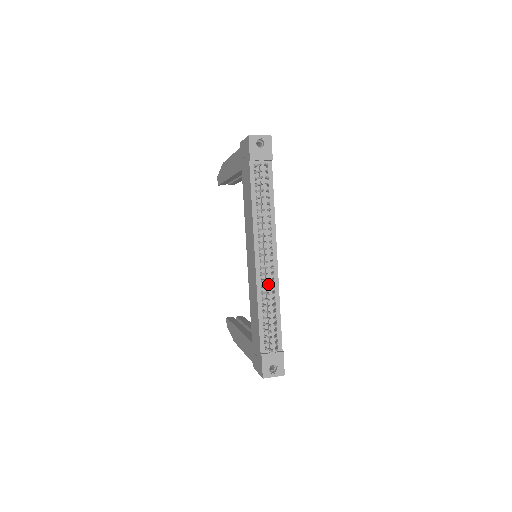
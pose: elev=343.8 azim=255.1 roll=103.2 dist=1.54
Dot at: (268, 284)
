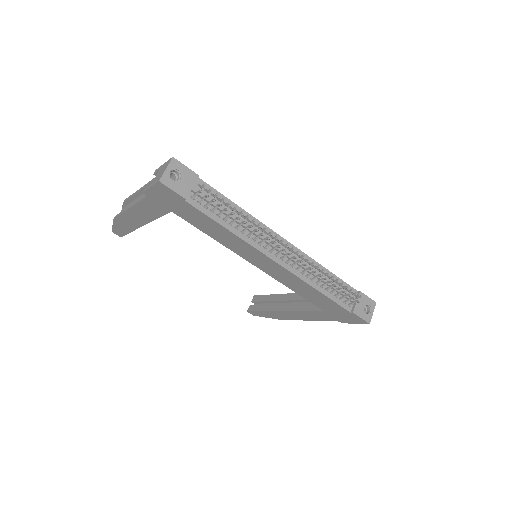
Dot at: (304, 266)
